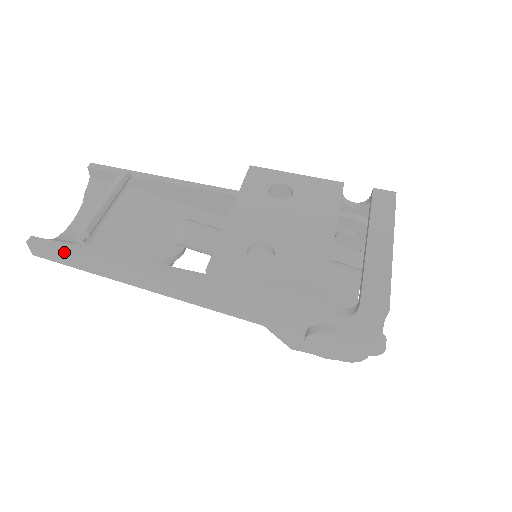
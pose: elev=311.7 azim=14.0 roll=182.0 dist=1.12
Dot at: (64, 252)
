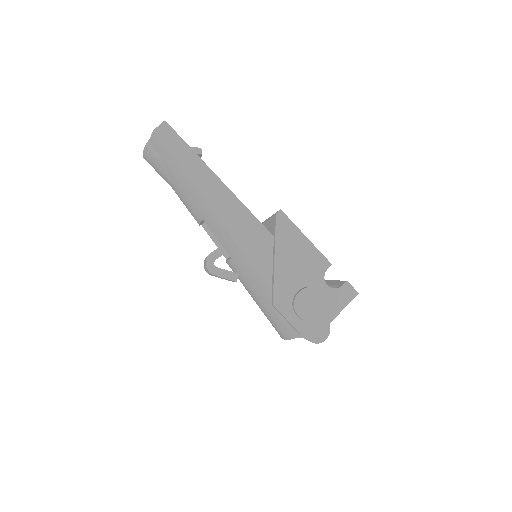
Dot at: (185, 144)
